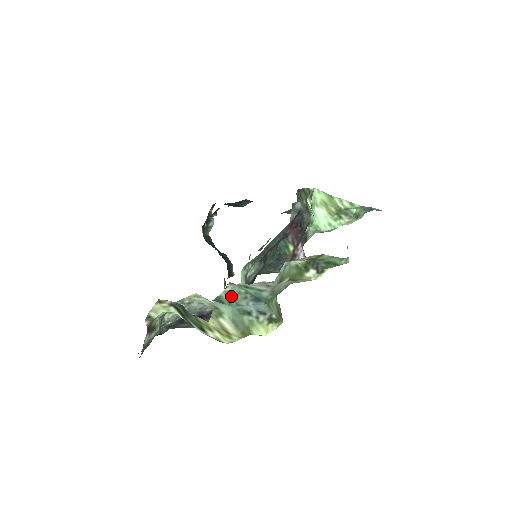
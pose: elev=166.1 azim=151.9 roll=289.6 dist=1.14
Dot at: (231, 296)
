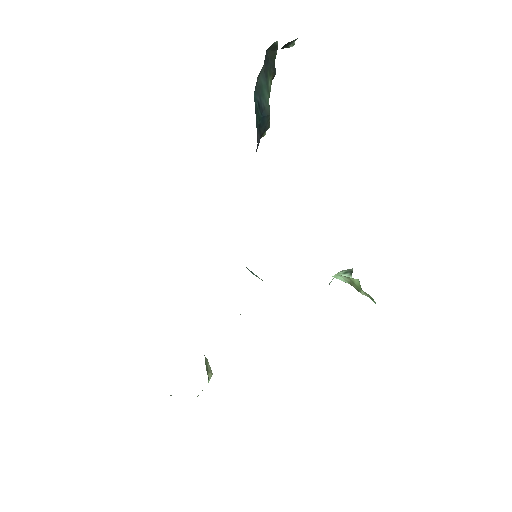
Dot at: occluded
